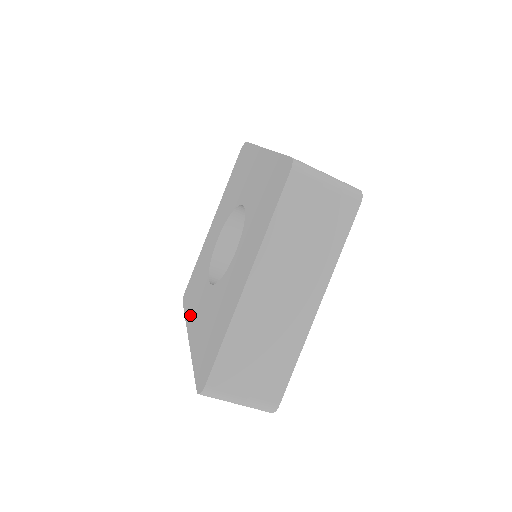
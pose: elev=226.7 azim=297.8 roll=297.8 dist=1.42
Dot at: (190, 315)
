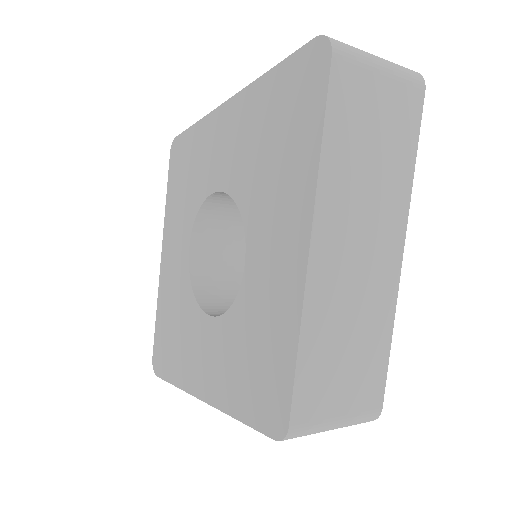
Dot at: (168, 223)
